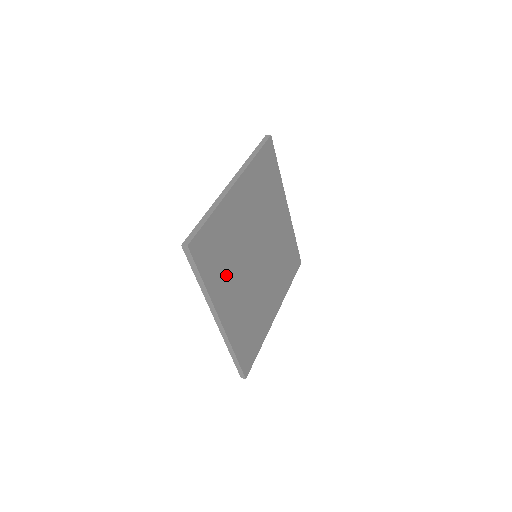
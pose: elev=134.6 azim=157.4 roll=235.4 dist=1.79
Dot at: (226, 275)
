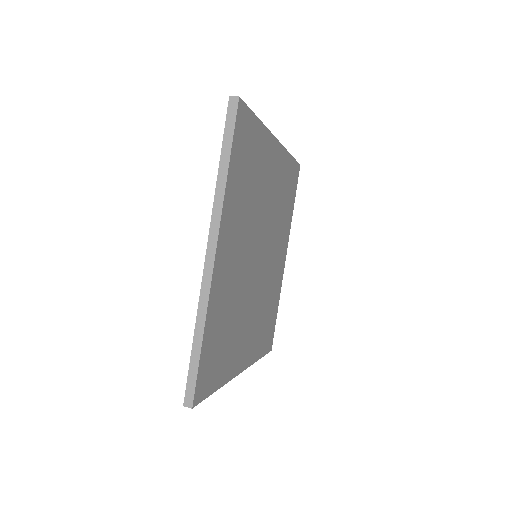
Dot at: (240, 210)
